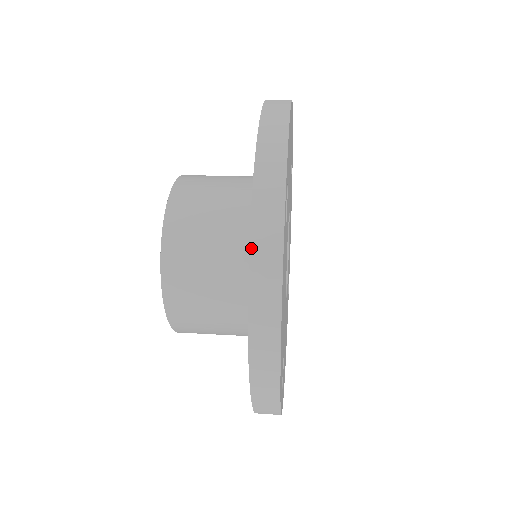
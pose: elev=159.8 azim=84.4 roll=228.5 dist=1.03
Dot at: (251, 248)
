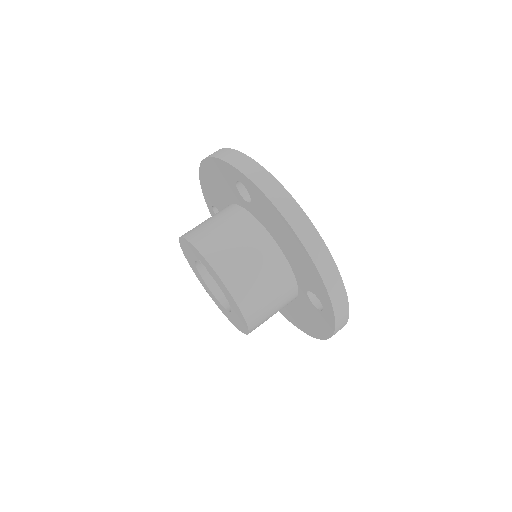
Dot at: occluded
